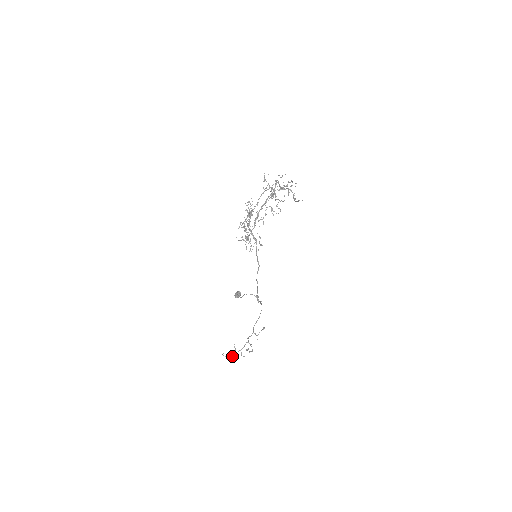
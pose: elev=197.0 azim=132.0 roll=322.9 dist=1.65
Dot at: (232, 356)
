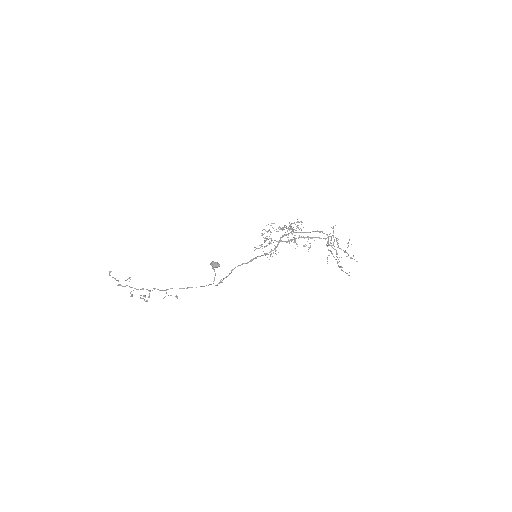
Dot at: occluded
